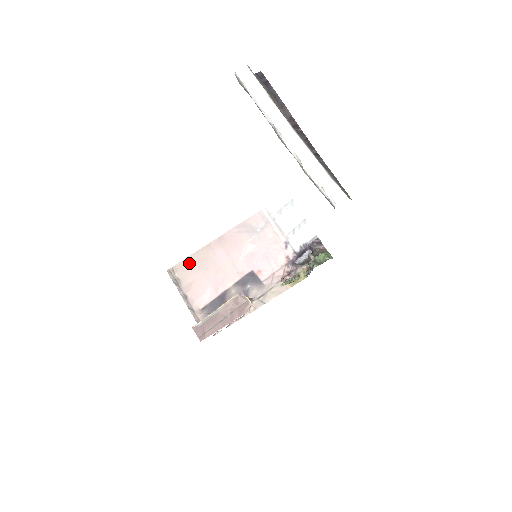
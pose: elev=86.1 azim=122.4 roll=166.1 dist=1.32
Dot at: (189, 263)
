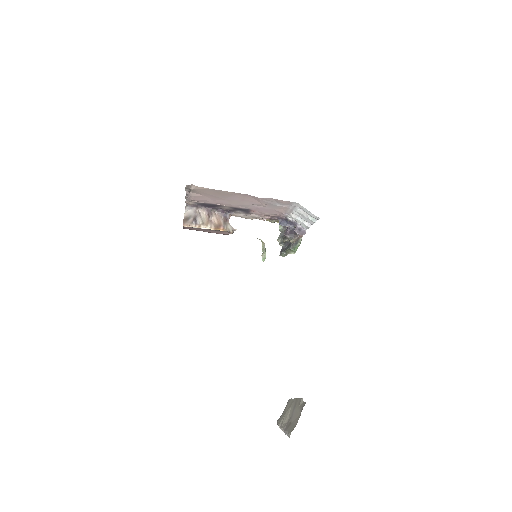
Dot at: (208, 191)
